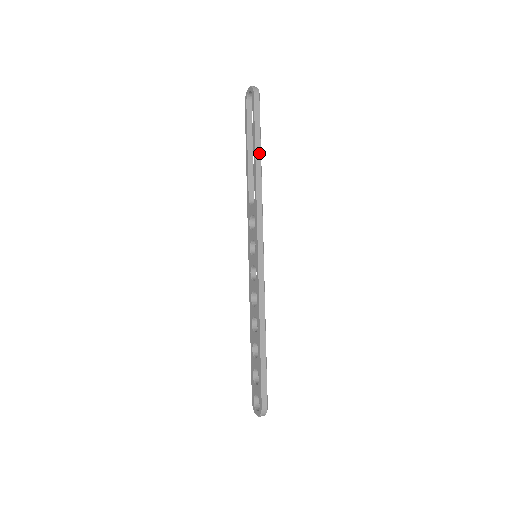
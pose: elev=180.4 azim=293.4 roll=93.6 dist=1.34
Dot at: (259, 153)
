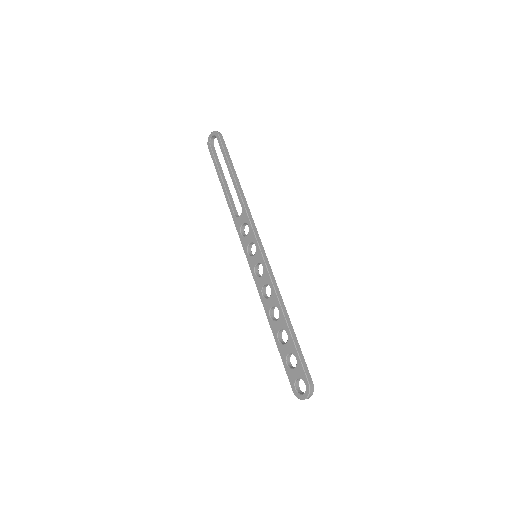
Dot at: (235, 174)
